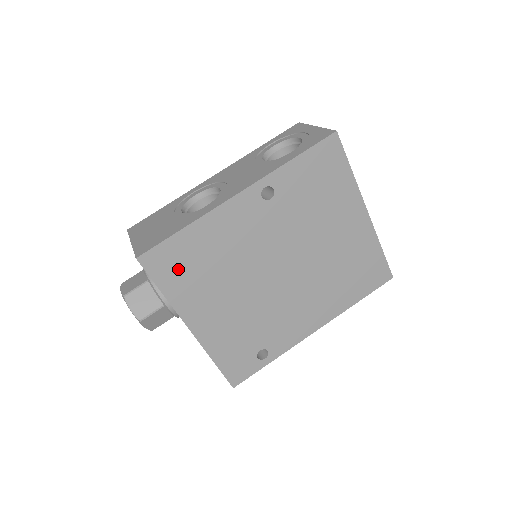
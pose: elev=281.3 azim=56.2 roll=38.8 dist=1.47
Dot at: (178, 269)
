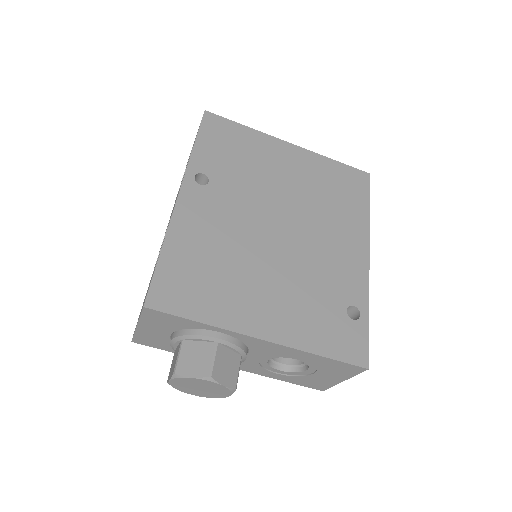
Dot at: (192, 289)
